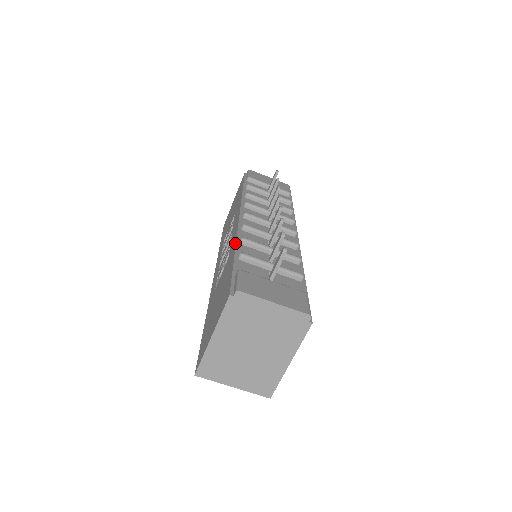
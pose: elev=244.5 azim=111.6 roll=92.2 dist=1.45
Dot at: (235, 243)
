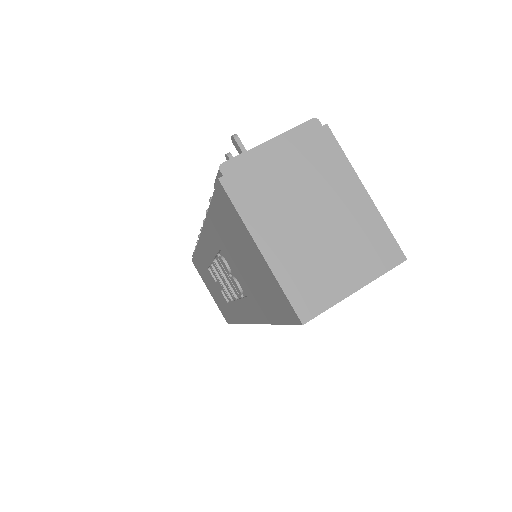
Dot at: (205, 221)
